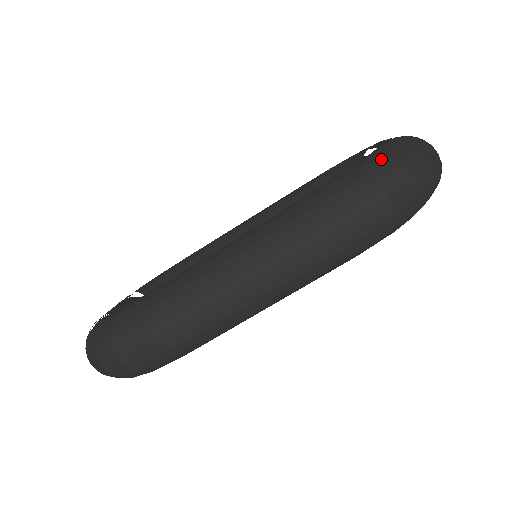
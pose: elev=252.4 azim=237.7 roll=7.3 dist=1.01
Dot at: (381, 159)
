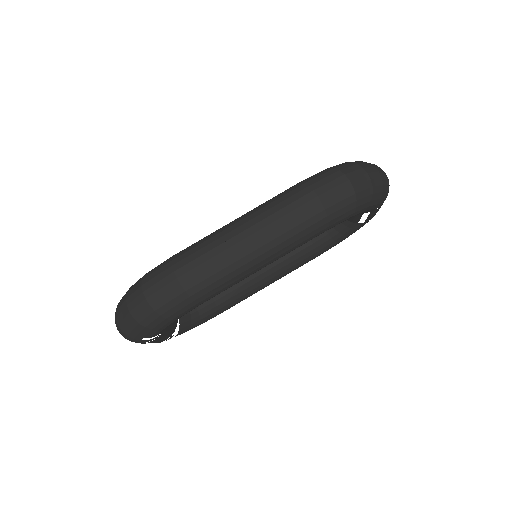
Dot at: (343, 164)
